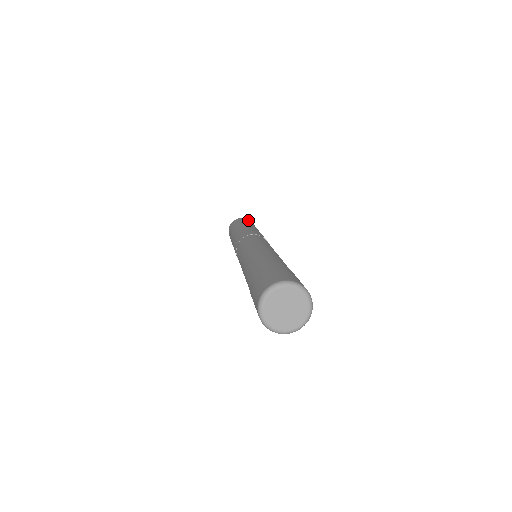
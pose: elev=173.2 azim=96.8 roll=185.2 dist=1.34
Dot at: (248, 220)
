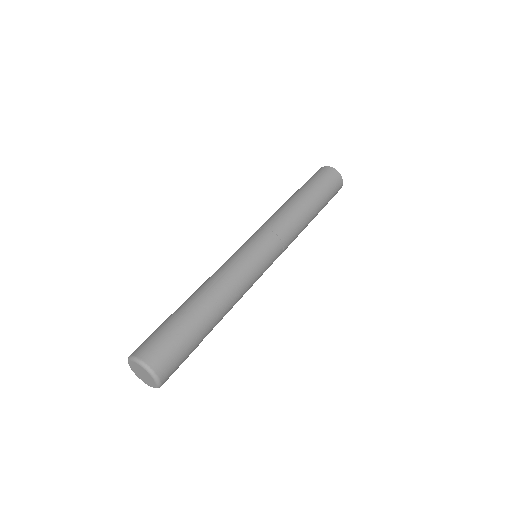
Dot at: (329, 174)
